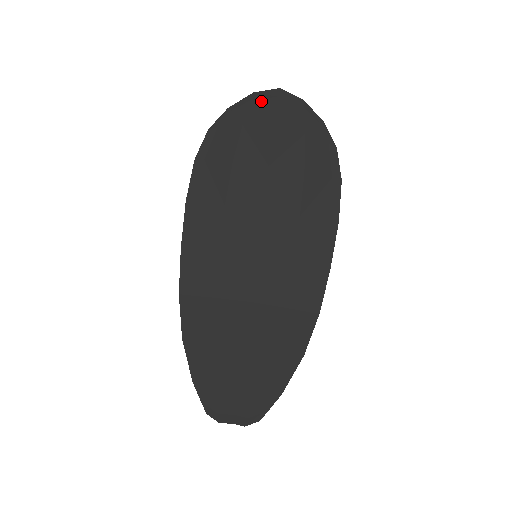
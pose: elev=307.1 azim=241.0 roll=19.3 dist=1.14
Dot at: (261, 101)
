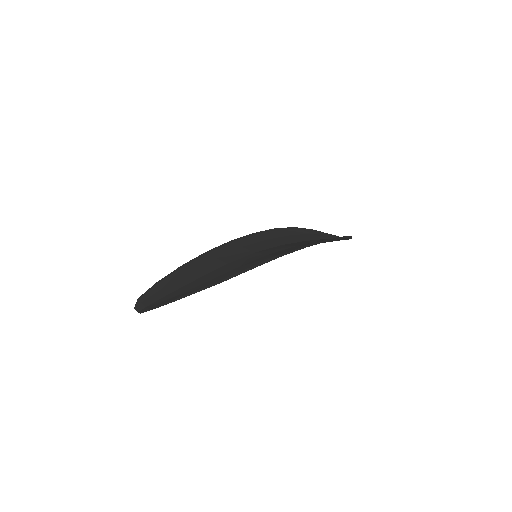
Dot at: (331, 235)
